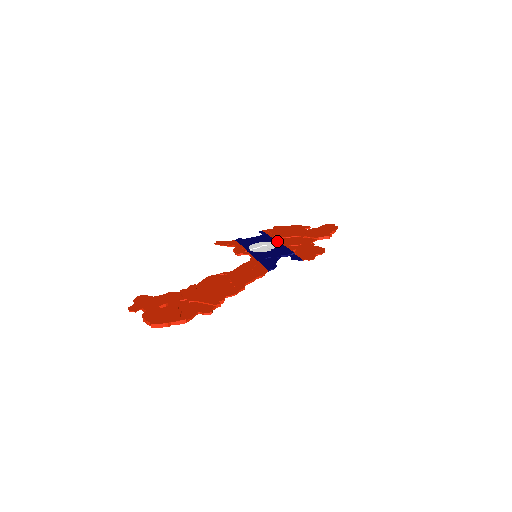
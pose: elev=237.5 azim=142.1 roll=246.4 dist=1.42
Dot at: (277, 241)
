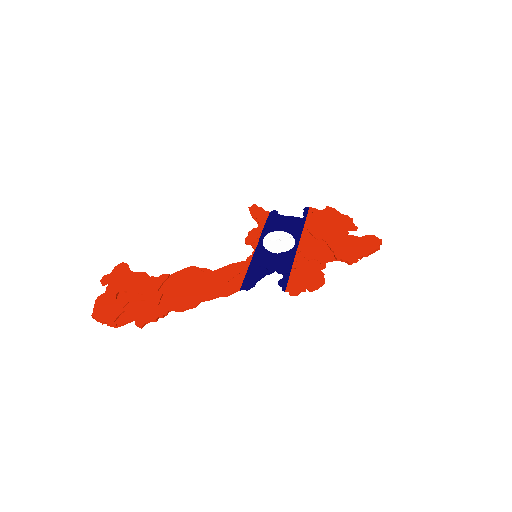
Dot at: (299, 239)
